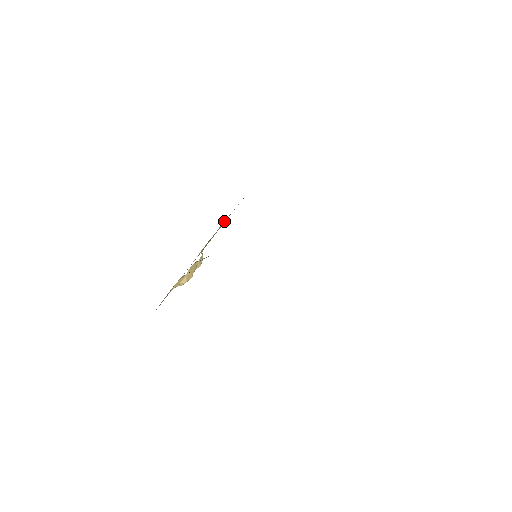
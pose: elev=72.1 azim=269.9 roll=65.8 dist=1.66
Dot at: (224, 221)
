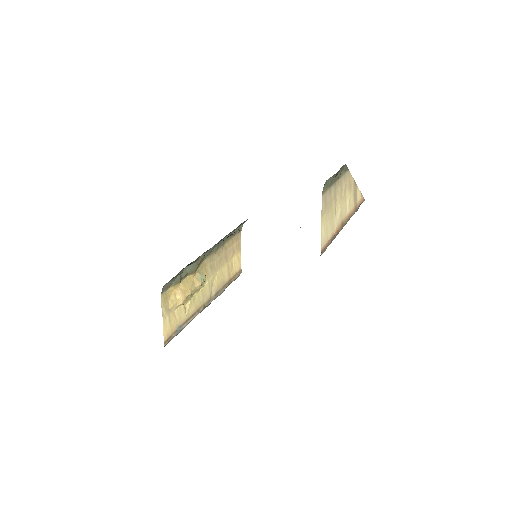
Dot at: (234, 258)
